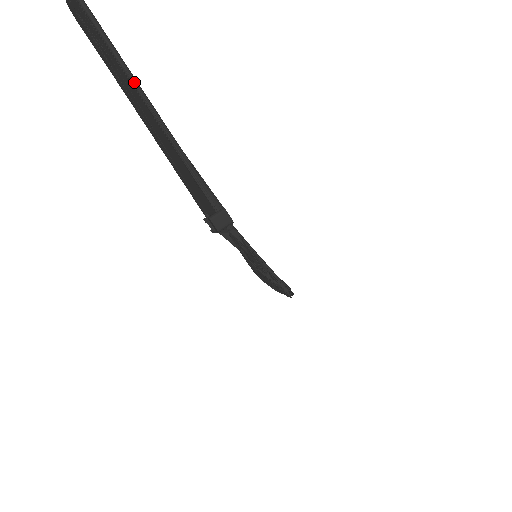
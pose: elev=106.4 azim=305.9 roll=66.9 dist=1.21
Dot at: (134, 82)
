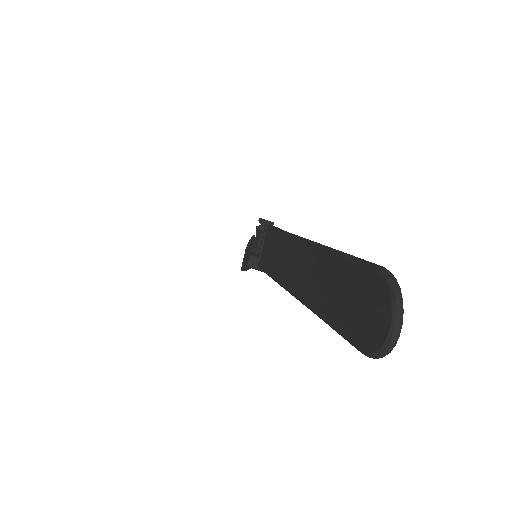
Dot at: (305, 305)
